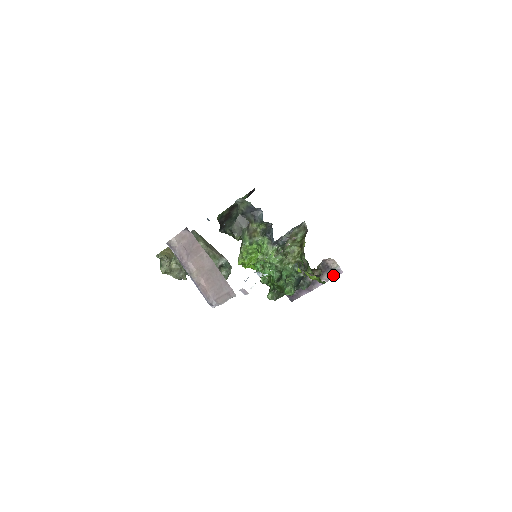
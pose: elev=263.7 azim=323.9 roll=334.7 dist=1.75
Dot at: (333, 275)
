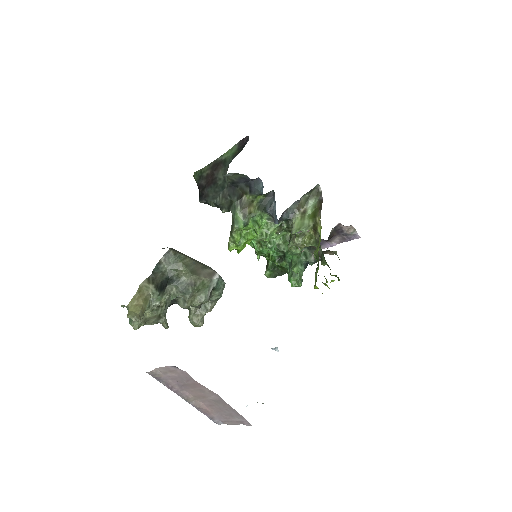
Dot at: (347, 239)
